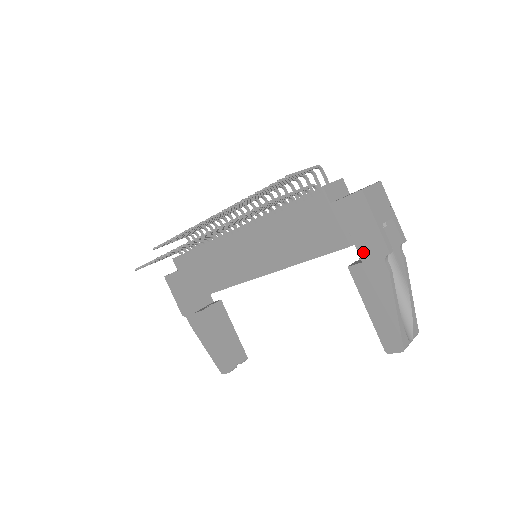
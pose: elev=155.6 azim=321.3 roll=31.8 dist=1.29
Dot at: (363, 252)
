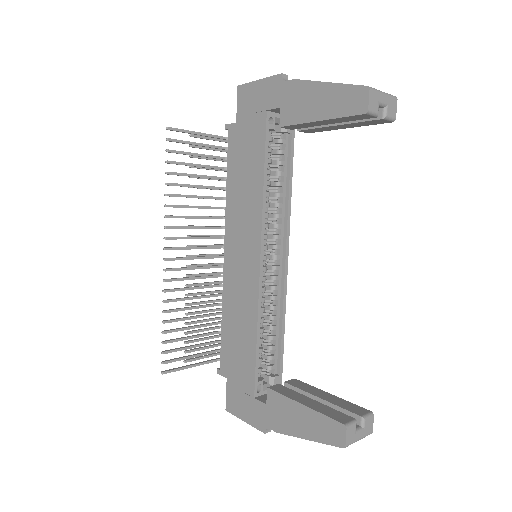
Dot at: (273, 103)
